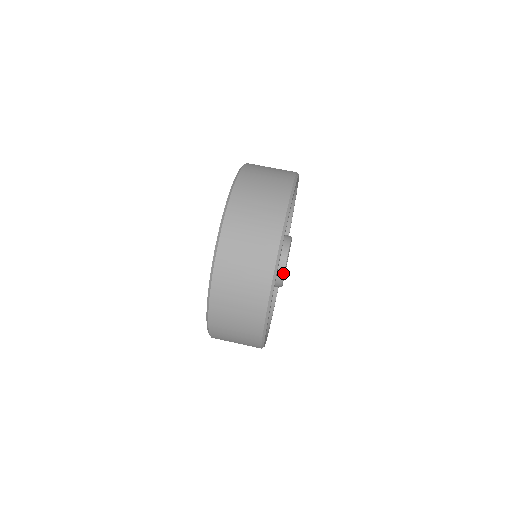
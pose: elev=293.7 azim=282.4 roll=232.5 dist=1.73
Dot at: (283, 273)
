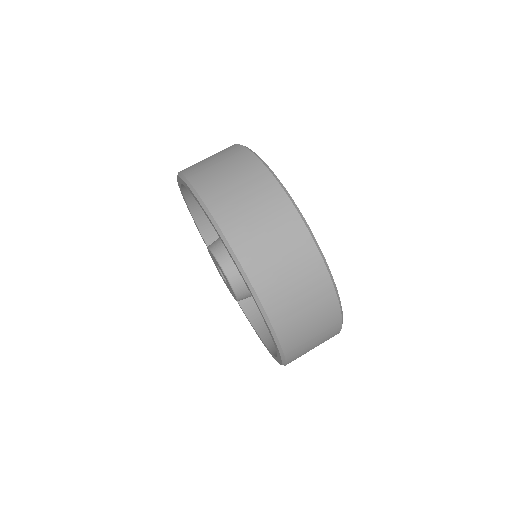
Dot at: occluded
